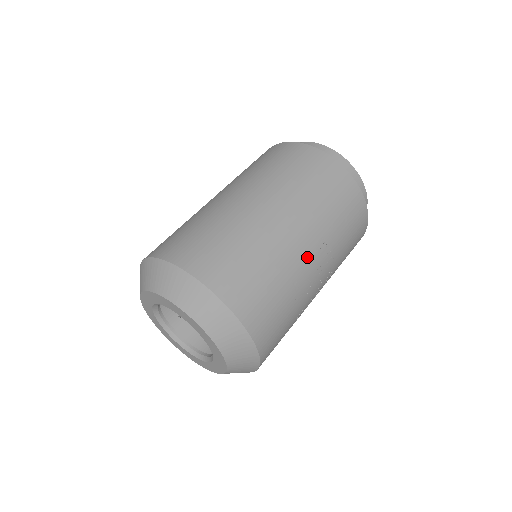
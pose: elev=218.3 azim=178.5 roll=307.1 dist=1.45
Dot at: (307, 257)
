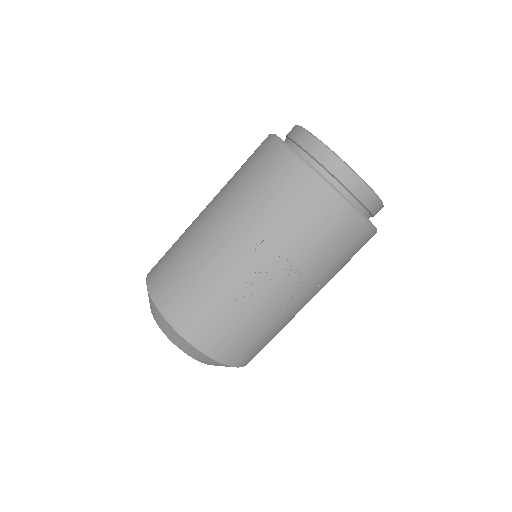
Dot at: (239, 260)
